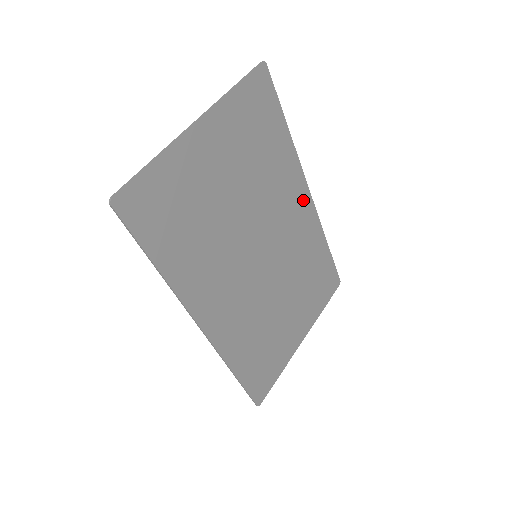
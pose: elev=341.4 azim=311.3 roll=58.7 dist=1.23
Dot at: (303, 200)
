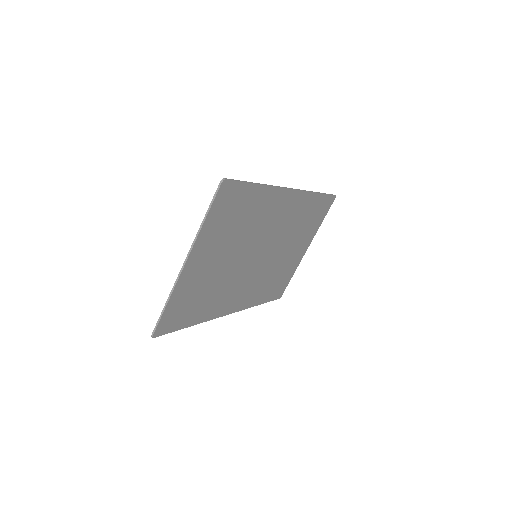
Dot at: (287, 199)
